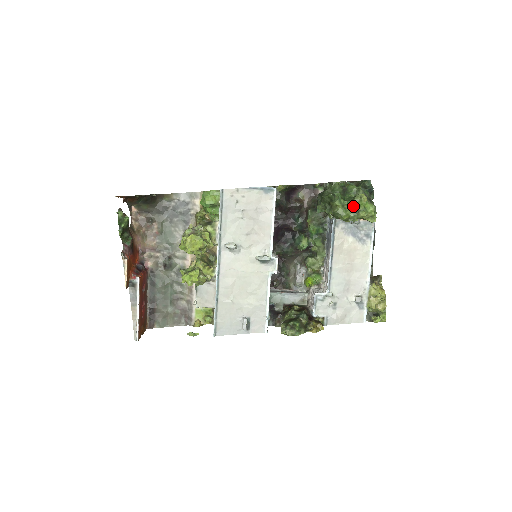
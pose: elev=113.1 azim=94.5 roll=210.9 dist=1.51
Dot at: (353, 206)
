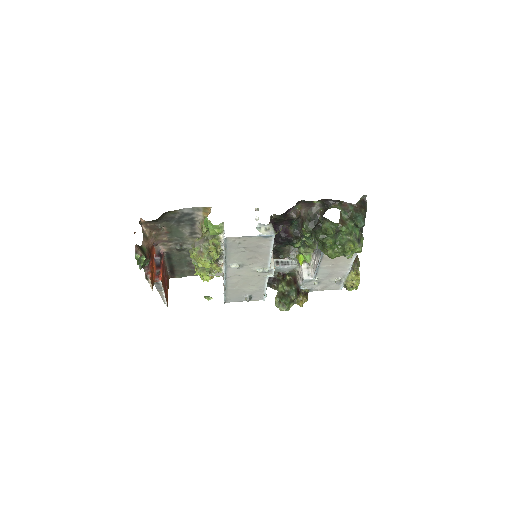
Dot at: (342, 252)
